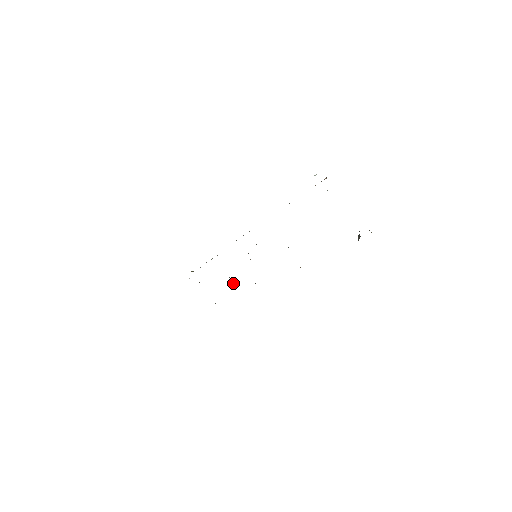
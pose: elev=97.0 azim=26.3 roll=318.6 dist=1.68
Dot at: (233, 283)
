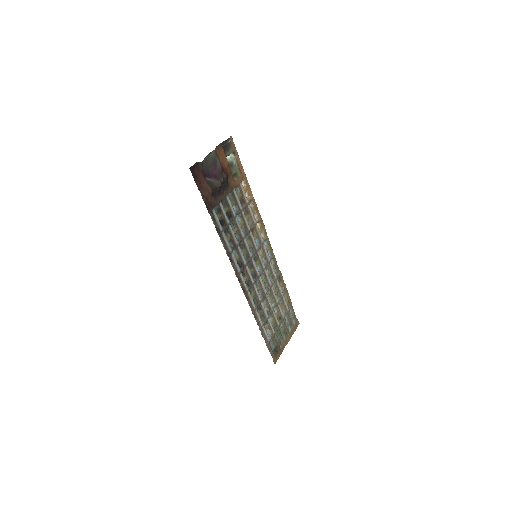
Dot at: (261, 294)
